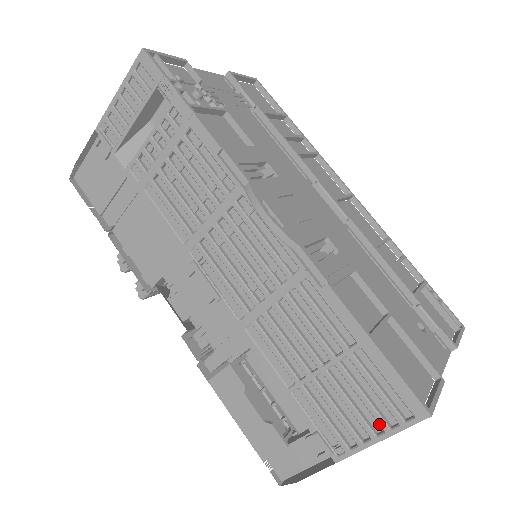
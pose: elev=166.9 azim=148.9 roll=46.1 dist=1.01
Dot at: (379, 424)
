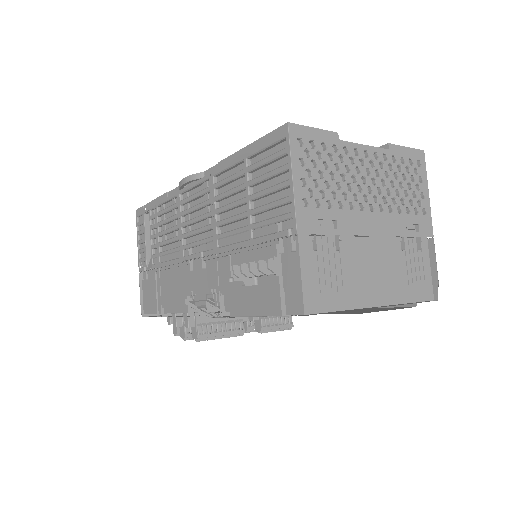
Dot at: (283, 171)
